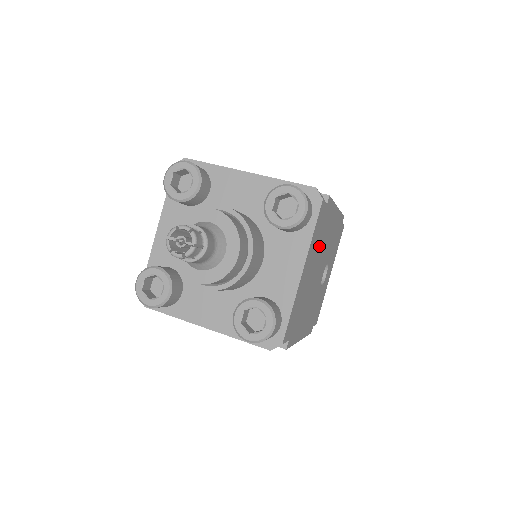
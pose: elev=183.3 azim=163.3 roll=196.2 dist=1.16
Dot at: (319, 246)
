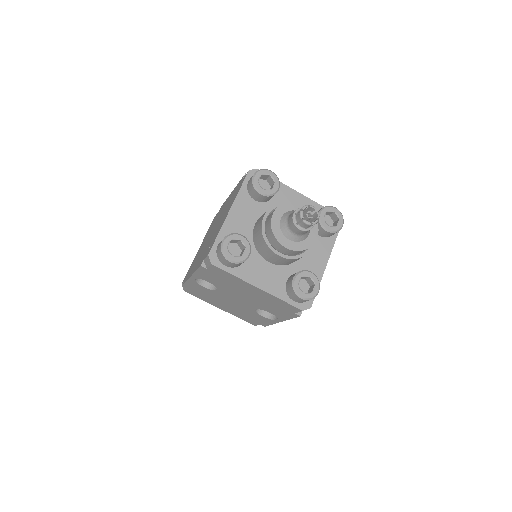
Dot at: occluded
